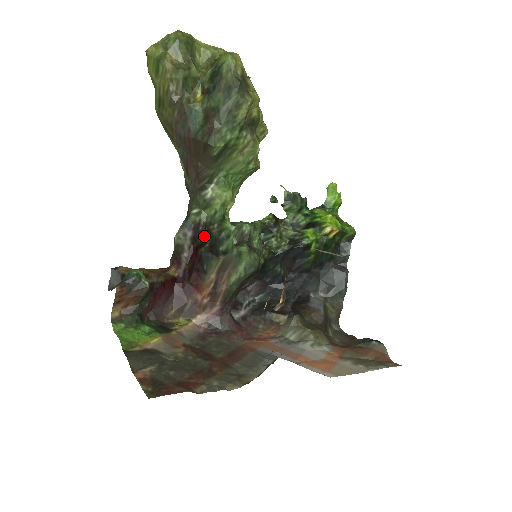
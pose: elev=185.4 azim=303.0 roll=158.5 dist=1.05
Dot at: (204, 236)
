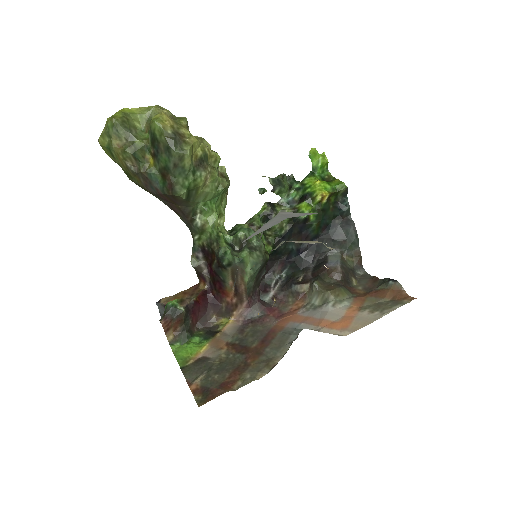
Dot at: (211, 254)
